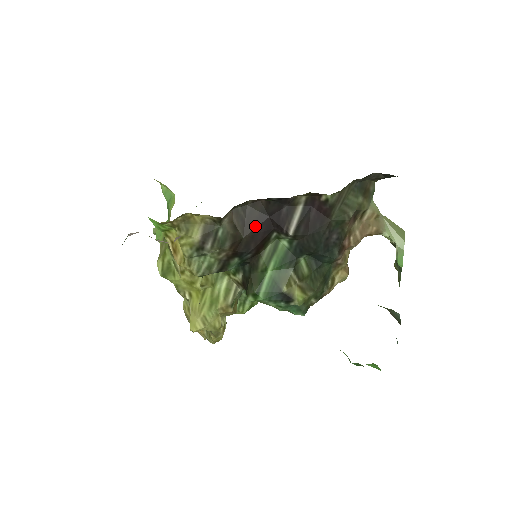
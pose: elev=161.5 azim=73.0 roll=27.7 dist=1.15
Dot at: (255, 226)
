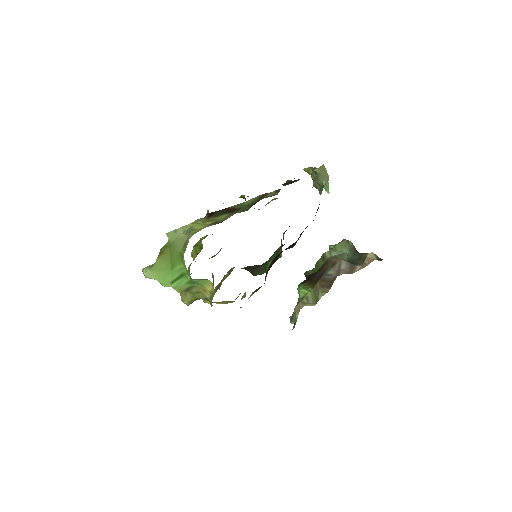
Dot at: occluded
